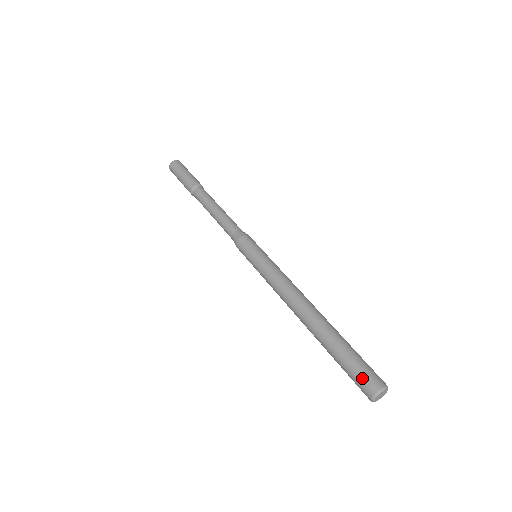
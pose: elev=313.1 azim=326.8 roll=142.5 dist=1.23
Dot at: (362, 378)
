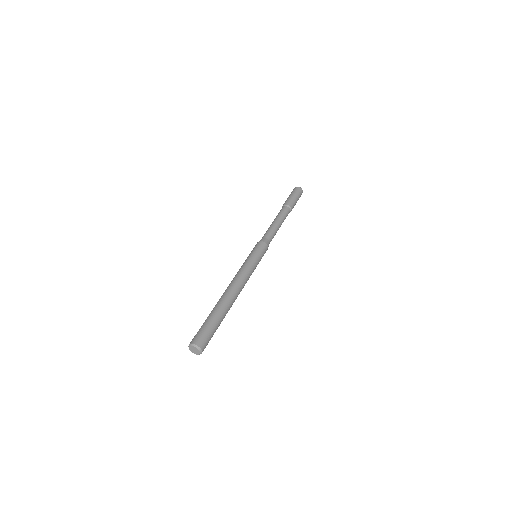
Dot at: (203, 335)
